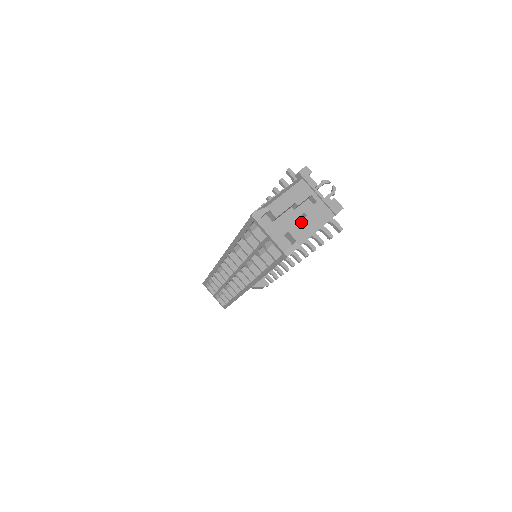
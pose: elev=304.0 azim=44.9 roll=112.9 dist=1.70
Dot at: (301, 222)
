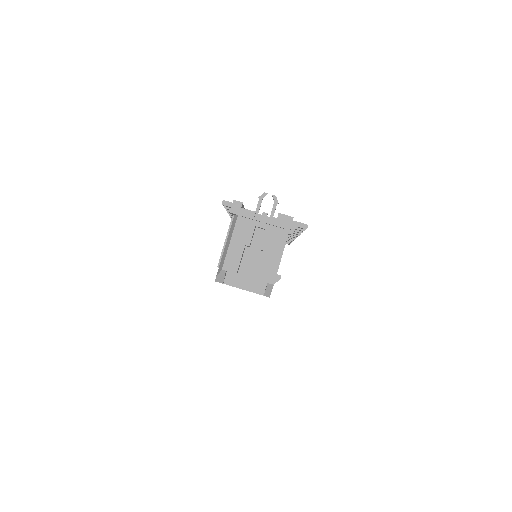
Dot at: (261, 261)
